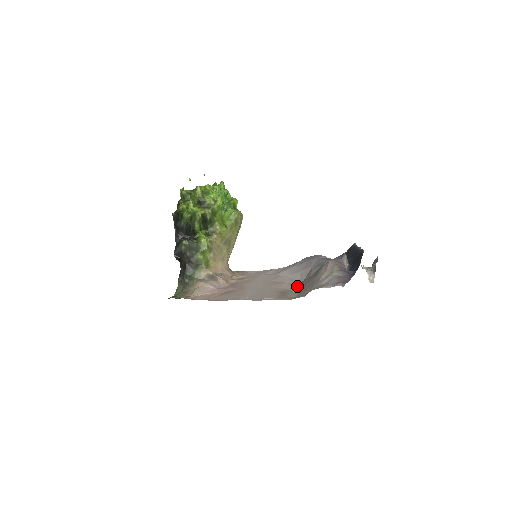
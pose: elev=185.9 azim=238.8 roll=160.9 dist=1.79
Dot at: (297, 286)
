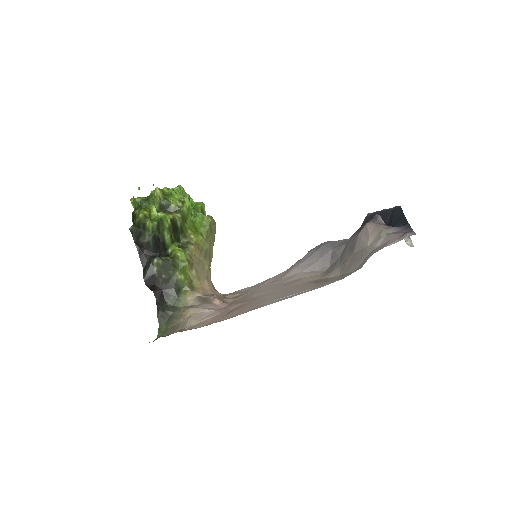
Dot at: (328, 272)
